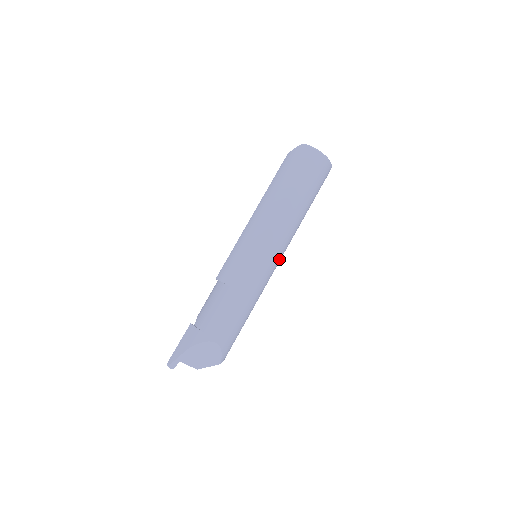
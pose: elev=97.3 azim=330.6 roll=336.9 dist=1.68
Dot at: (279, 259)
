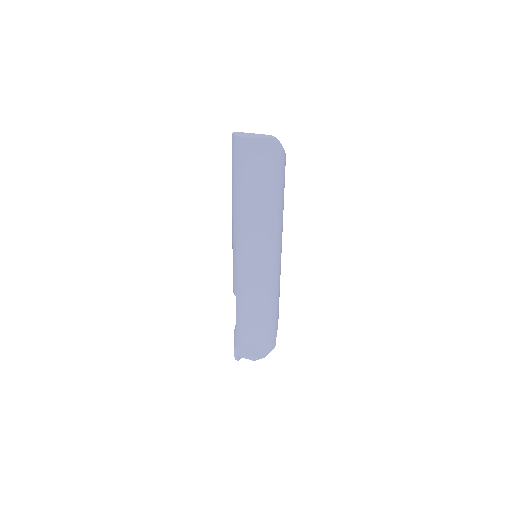
Dot at: (269, 257)
